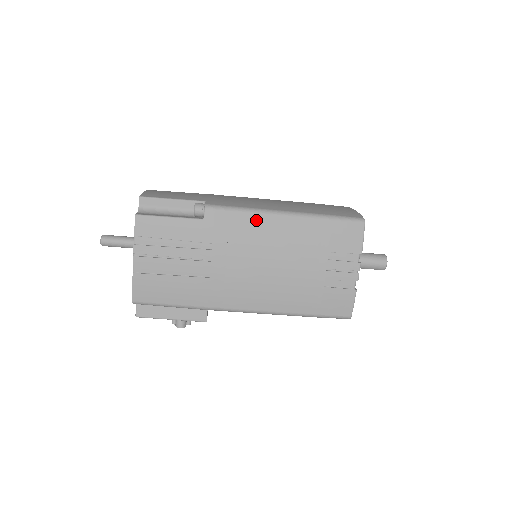
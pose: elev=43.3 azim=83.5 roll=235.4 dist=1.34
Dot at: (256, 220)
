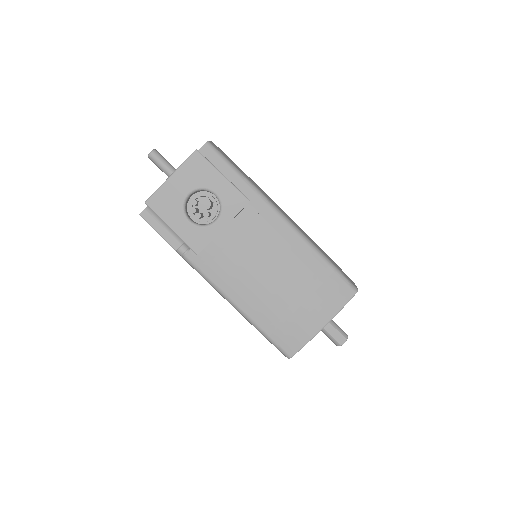
Dot at: occluded
